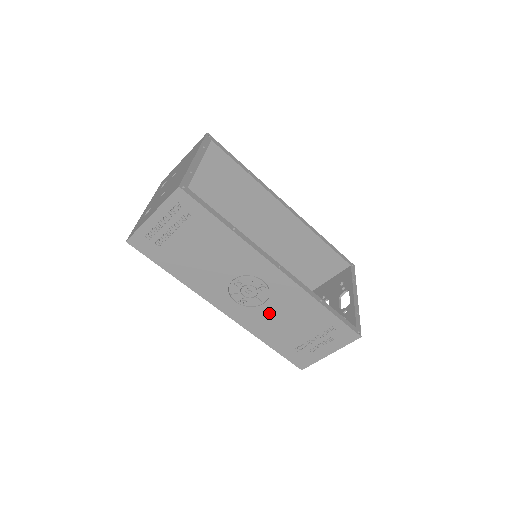
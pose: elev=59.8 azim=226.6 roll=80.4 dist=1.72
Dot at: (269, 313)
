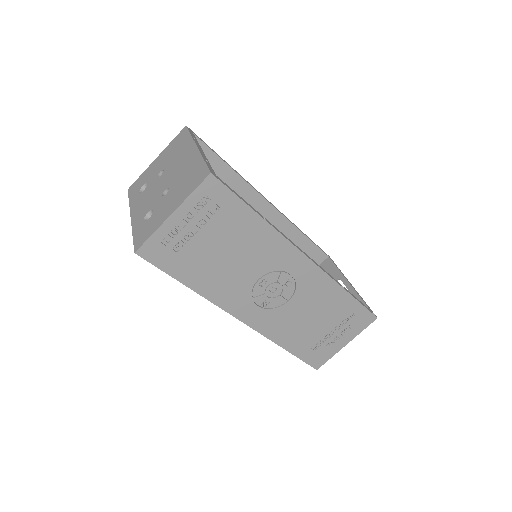
Dot at: (292, 311)
